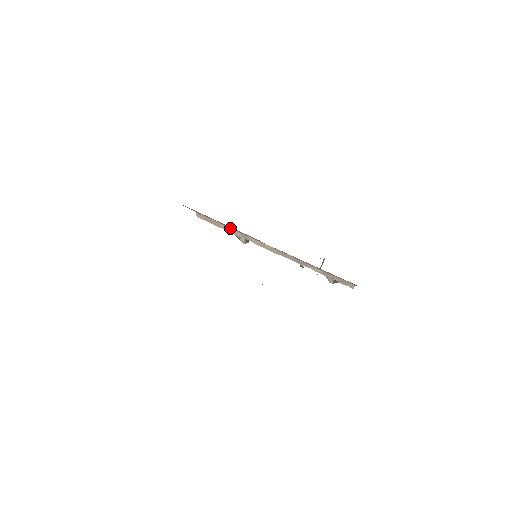
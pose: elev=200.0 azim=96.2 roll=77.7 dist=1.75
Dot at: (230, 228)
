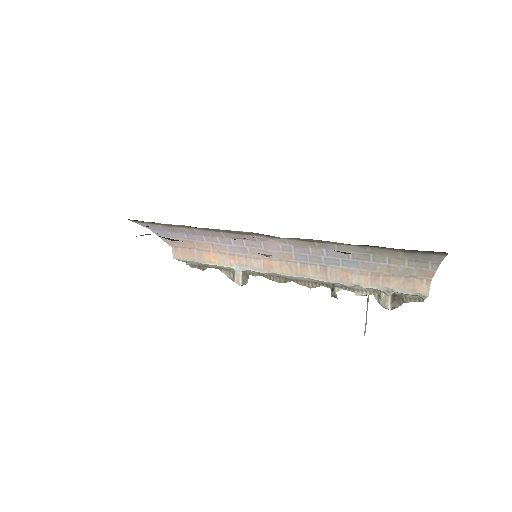
Dot at: (219, 255)
